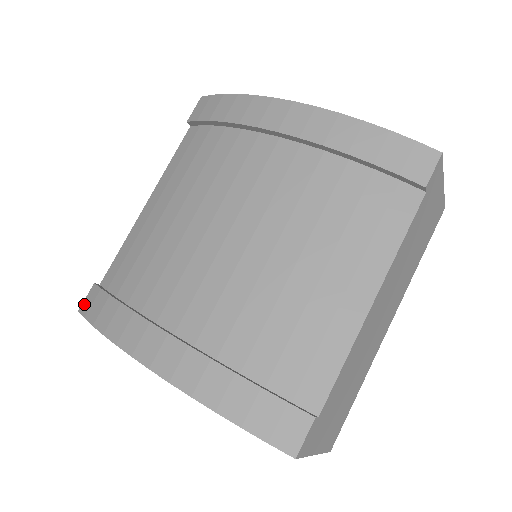
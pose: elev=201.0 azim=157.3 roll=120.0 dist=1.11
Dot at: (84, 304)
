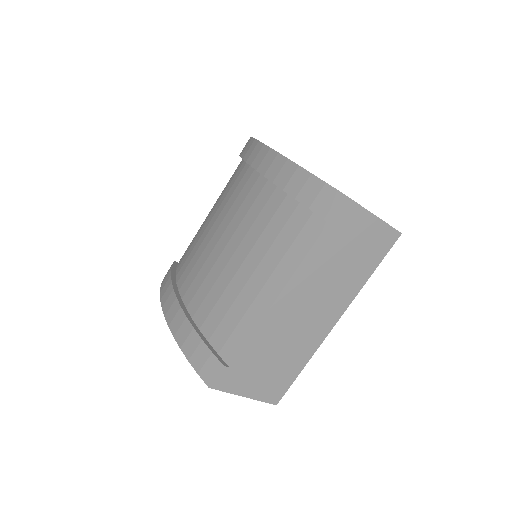
Dot at: occluded
